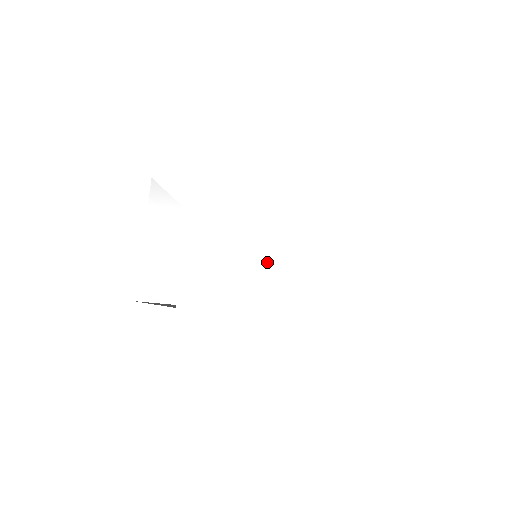
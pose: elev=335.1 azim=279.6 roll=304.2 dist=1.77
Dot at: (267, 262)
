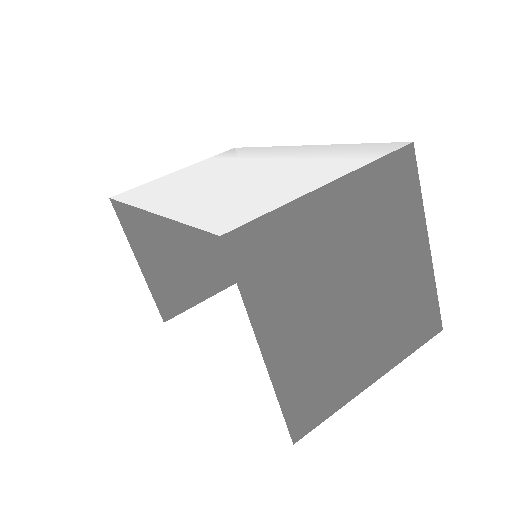
Dot at: (225, 185)
